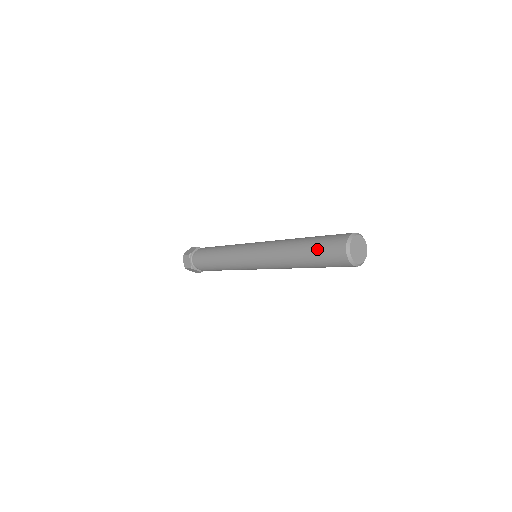
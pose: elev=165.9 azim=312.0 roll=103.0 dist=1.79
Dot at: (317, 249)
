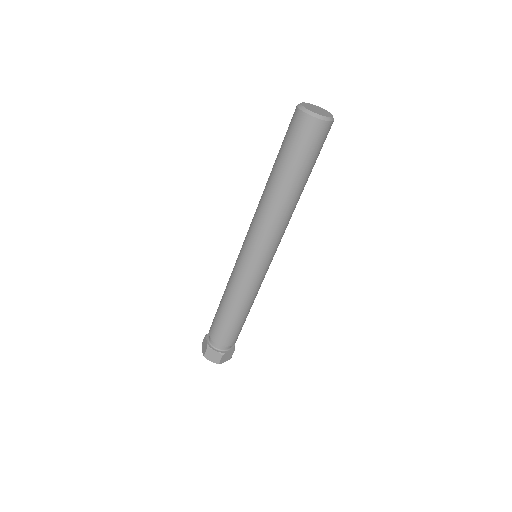
Dot at: (281, 145)
